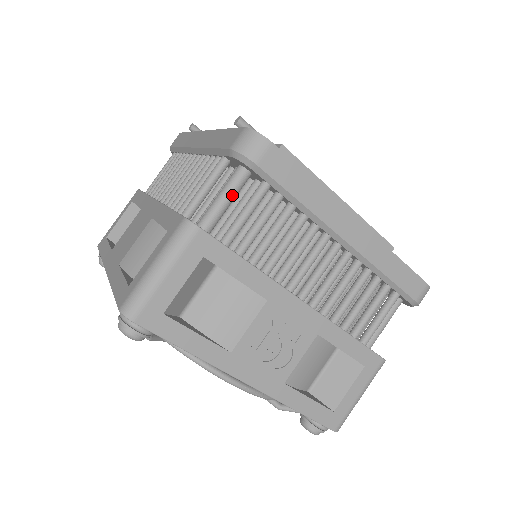
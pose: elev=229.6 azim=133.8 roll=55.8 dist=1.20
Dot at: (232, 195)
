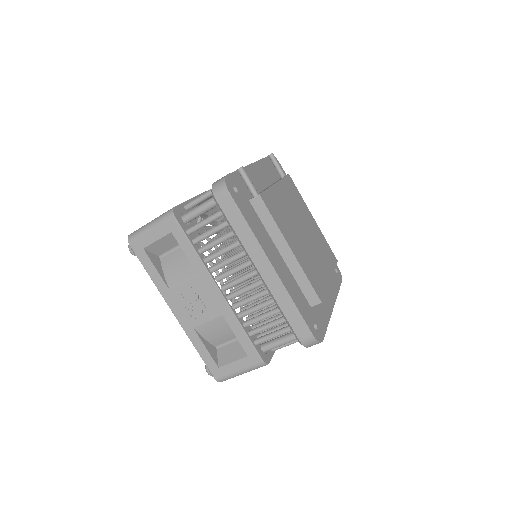
Dot at: (205, 209)
